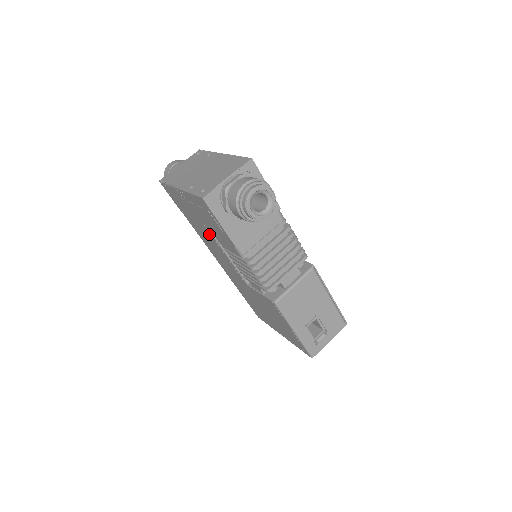
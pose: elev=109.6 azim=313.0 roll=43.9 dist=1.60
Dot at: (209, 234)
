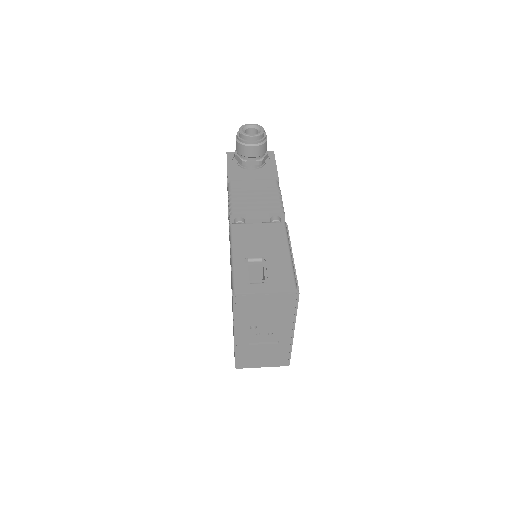
Dot at: occluded
